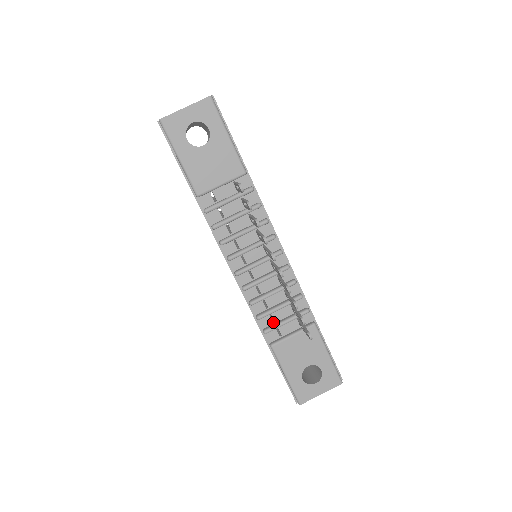
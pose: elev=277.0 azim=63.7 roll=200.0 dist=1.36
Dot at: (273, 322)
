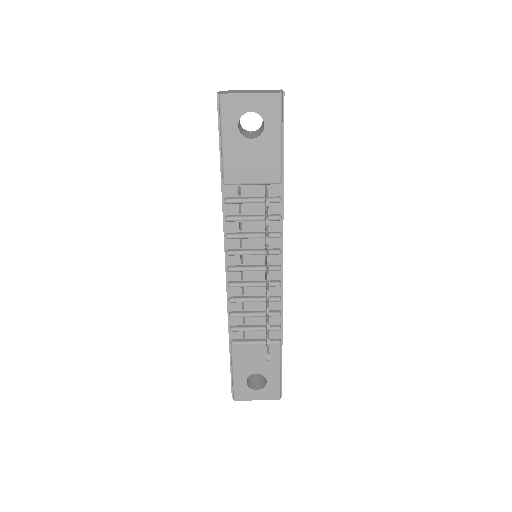
Dot at: (243, 324)
